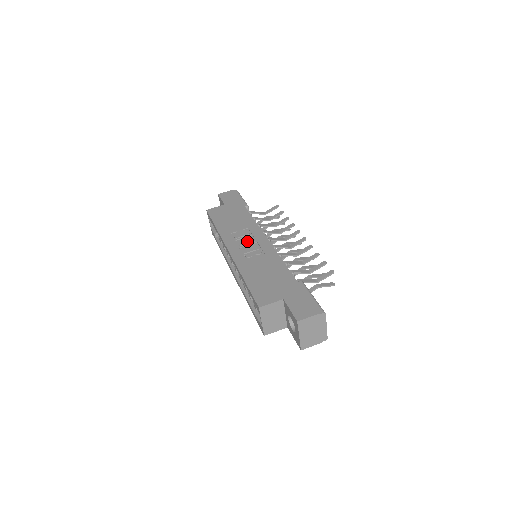
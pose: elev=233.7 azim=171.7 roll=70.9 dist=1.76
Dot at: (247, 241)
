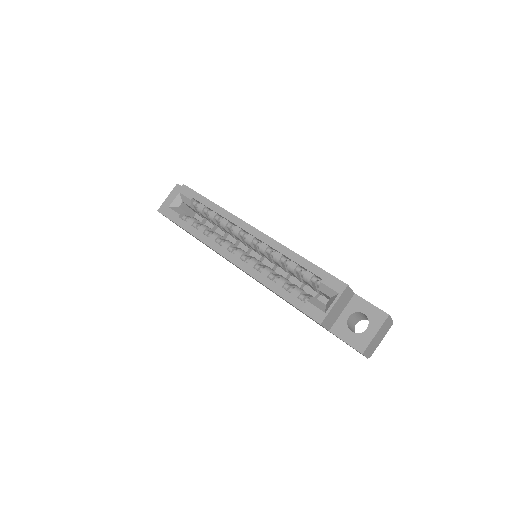
Dot at: occluded
